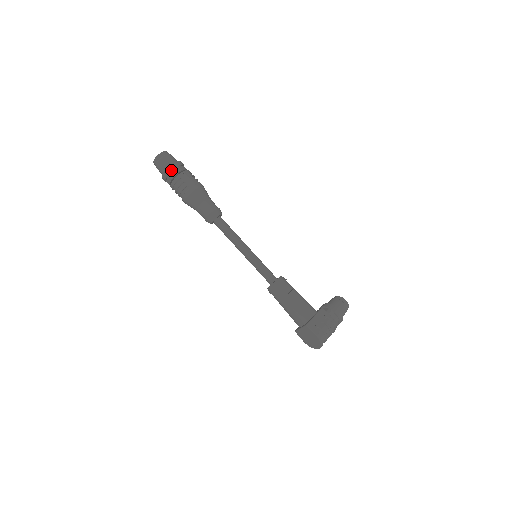
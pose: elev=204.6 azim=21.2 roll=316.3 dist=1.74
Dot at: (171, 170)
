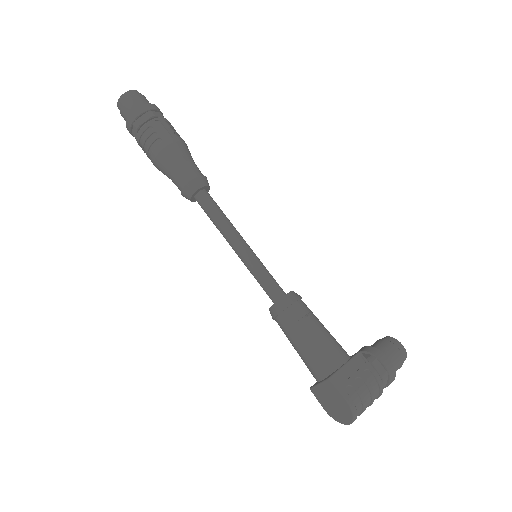
Dot at: (138, 114)
